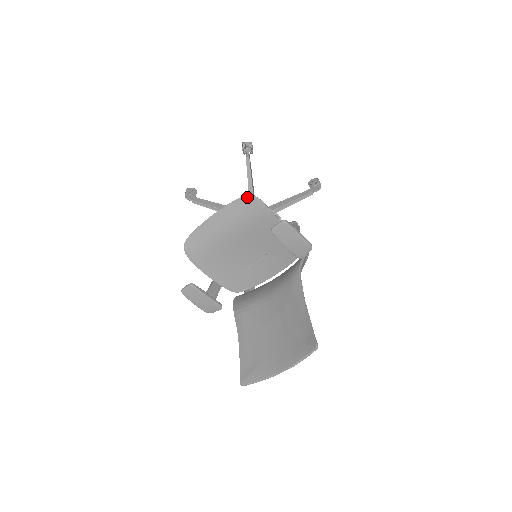
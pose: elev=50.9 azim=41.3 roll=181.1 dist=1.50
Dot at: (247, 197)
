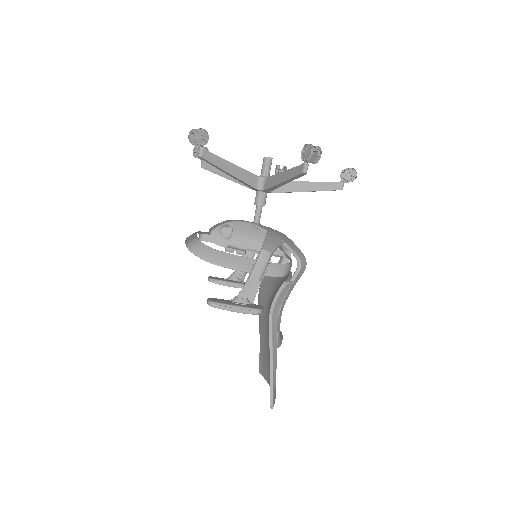
Dot at: (188, 249)
